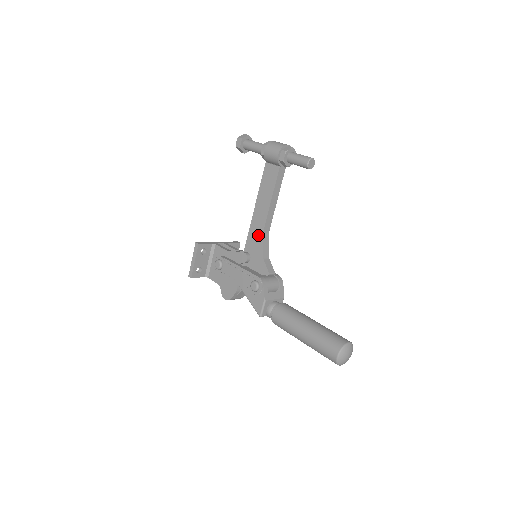
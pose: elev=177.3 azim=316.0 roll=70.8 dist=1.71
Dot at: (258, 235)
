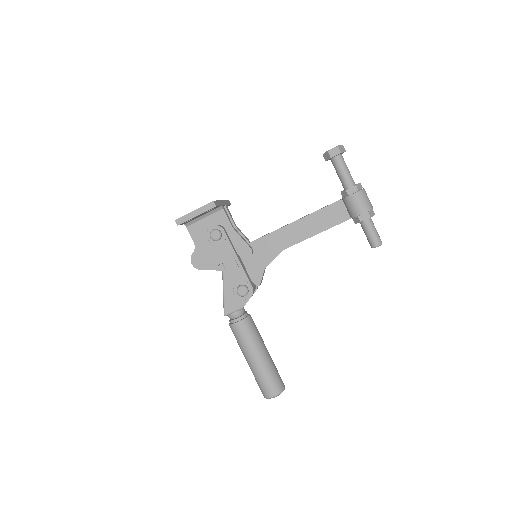
Dot at: (277, 246)
